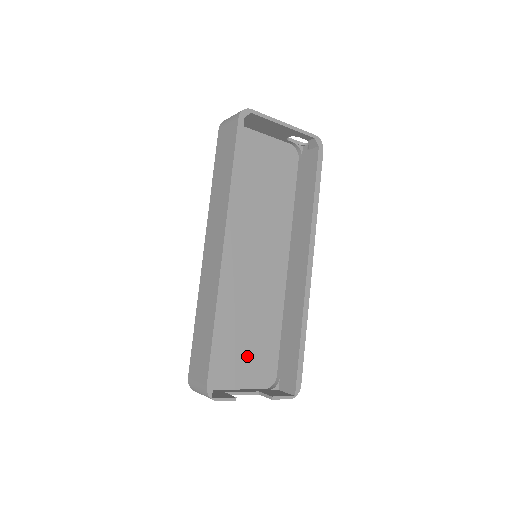
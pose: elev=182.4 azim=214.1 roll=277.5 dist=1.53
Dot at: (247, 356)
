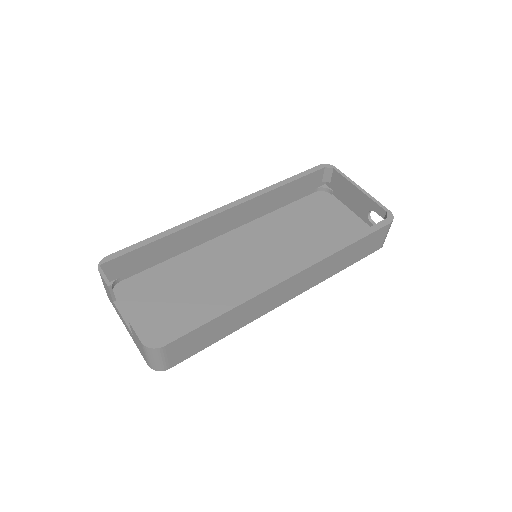
Dot at: (167, 312)
